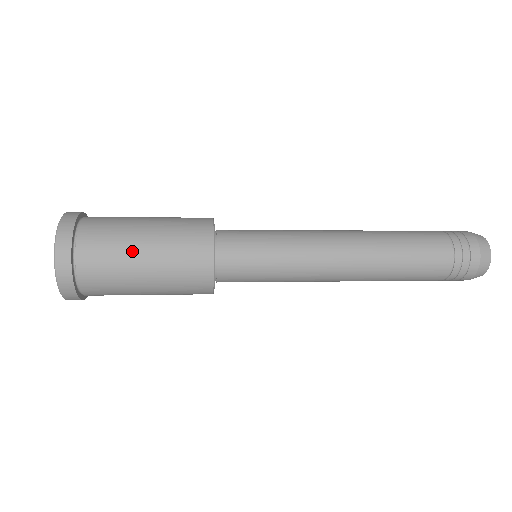
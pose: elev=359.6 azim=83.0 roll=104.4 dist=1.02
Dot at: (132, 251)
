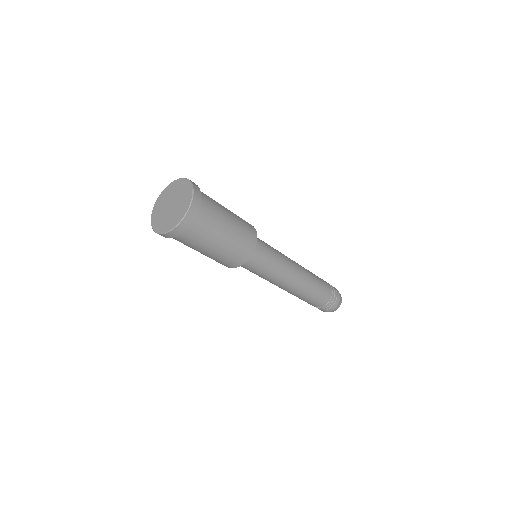
Dot at: (224, 211)
